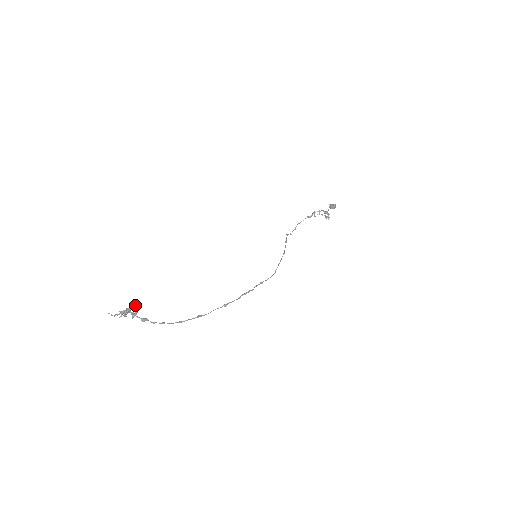
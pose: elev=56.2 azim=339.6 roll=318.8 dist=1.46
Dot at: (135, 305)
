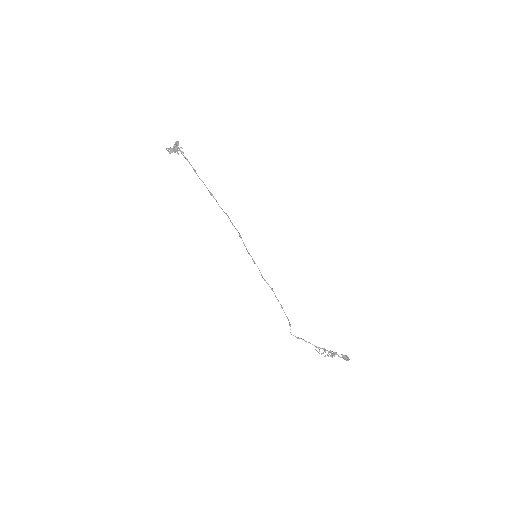
Dot at: (182, 151)
